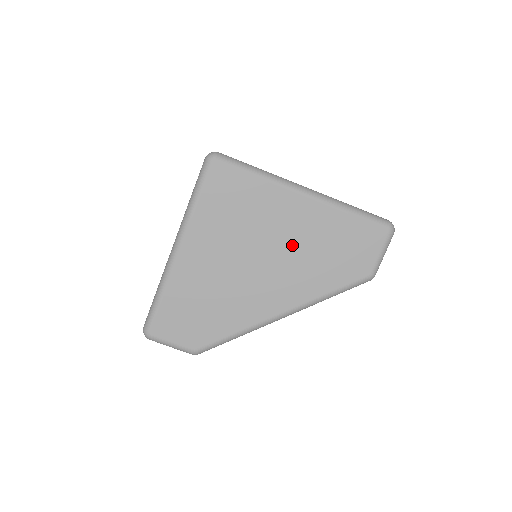
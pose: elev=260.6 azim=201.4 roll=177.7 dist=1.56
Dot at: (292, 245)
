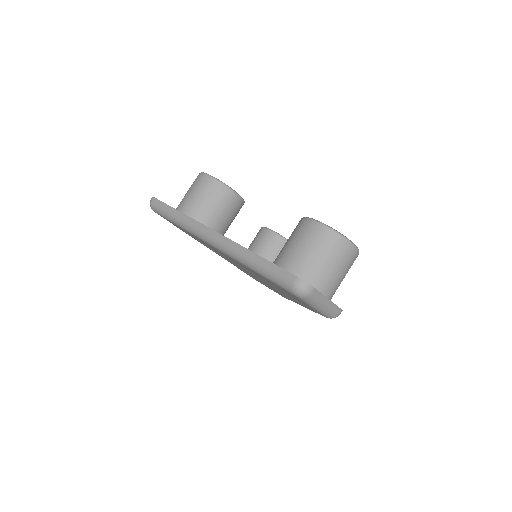
Dot at: occluded
